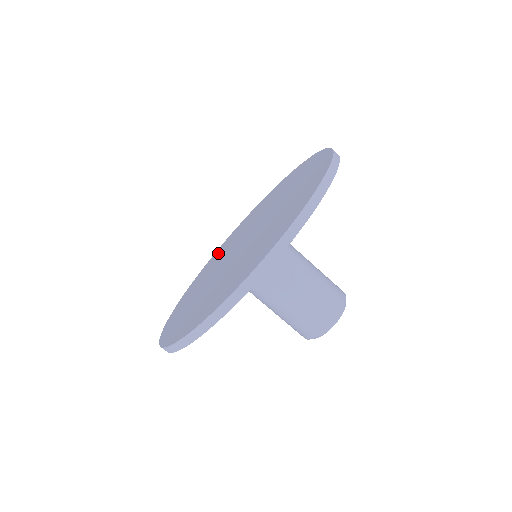
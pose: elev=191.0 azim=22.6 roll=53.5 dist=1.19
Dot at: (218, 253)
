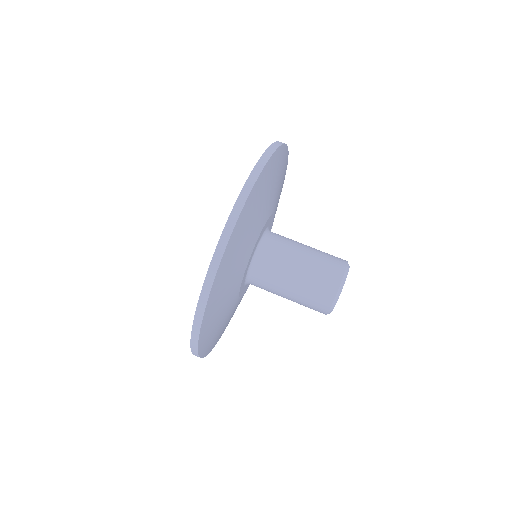
Dot at: occluded
